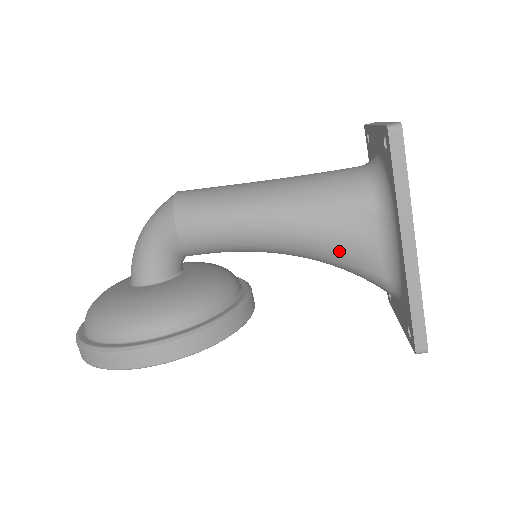
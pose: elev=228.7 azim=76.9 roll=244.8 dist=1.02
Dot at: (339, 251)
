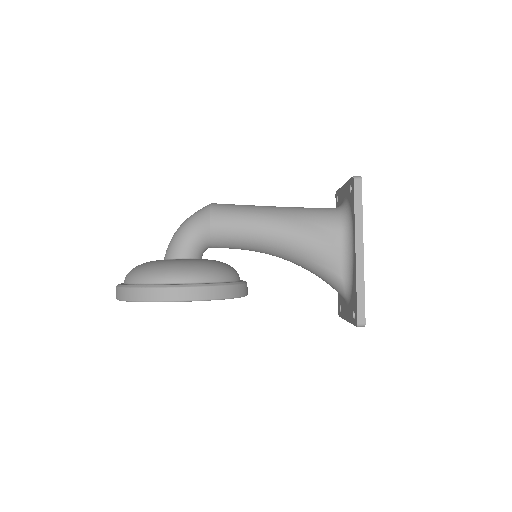
Dot at: (315, 253)
